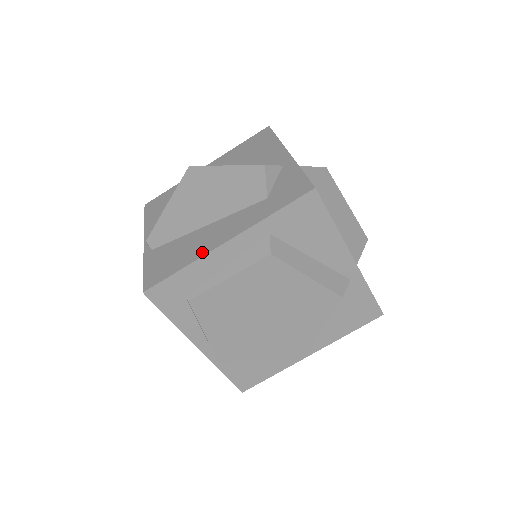
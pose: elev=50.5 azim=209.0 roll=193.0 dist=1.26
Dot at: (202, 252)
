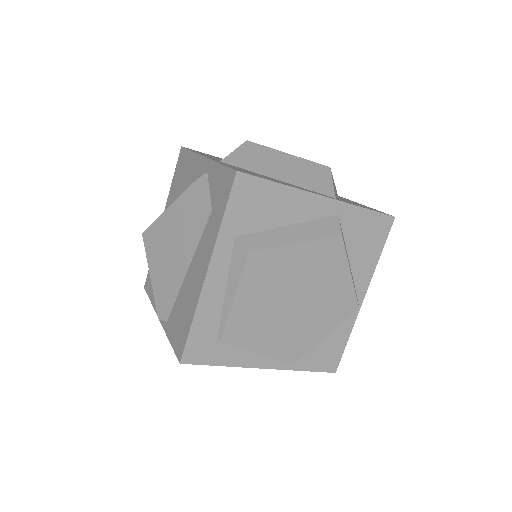
Dot at: (197, 295)
